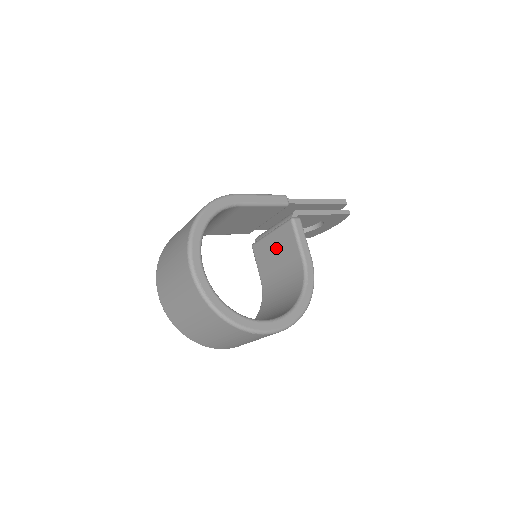
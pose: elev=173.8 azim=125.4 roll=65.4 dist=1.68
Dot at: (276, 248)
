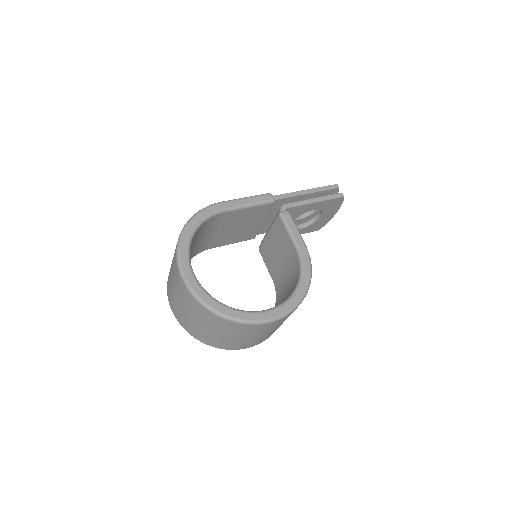
Dot at: (275, 245)
